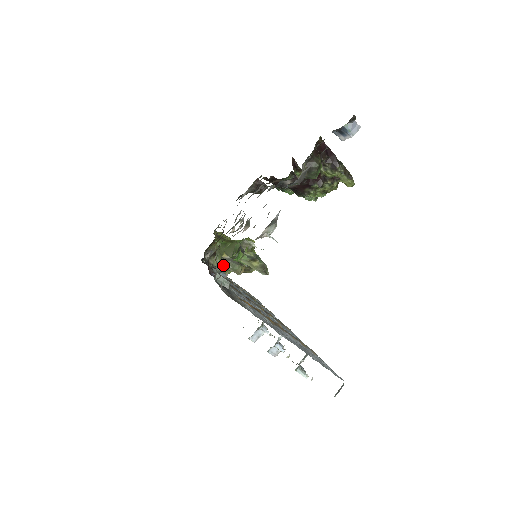
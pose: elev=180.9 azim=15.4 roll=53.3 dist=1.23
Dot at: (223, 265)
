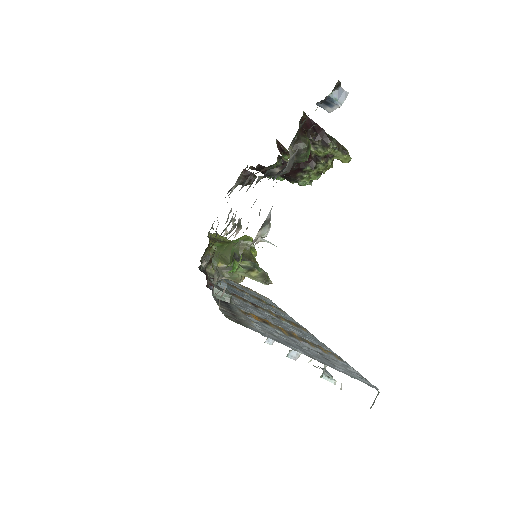
Dot at: (220, 276)
